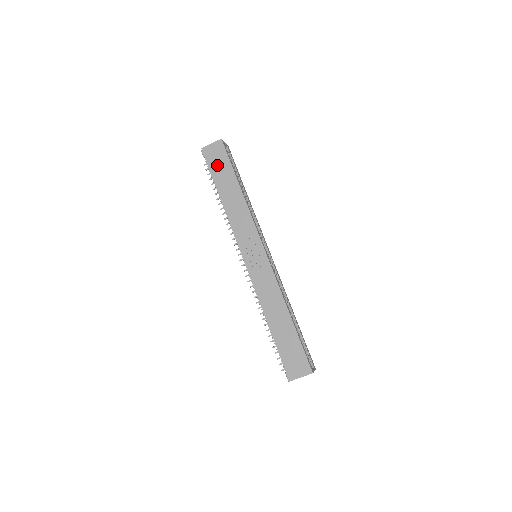
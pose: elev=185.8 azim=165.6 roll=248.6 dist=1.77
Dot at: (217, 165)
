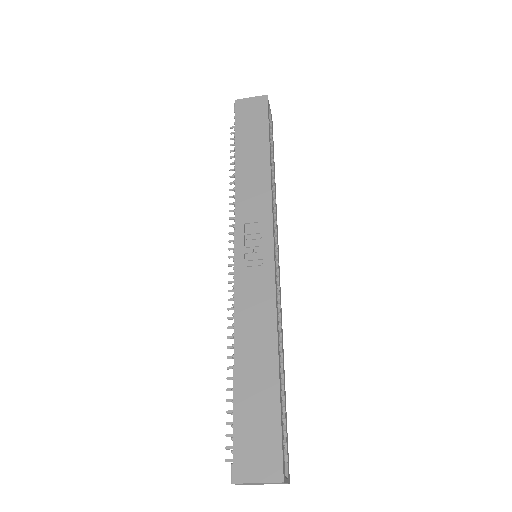
Dot at: (248, 122)
